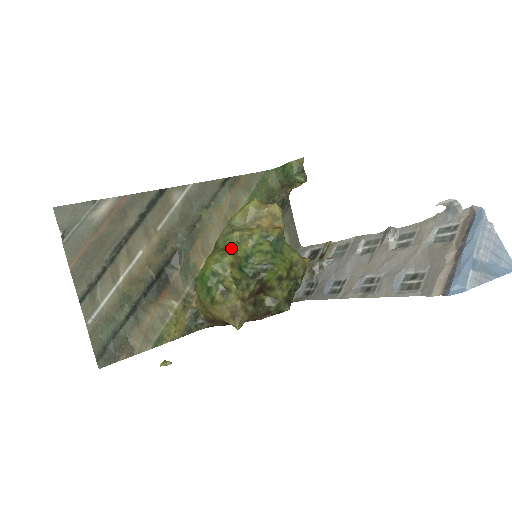
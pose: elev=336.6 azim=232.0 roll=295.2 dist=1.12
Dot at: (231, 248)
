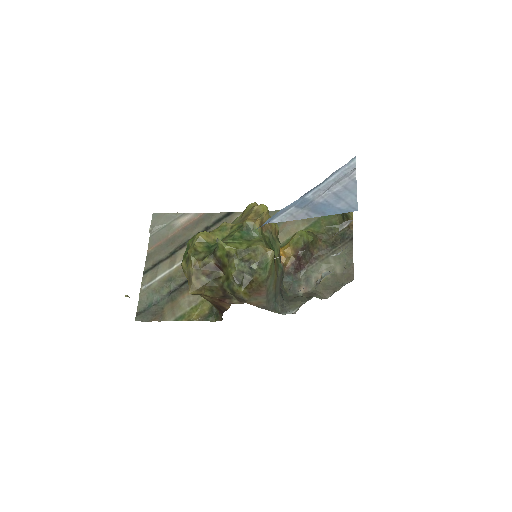
Dot at: (210, 232)
